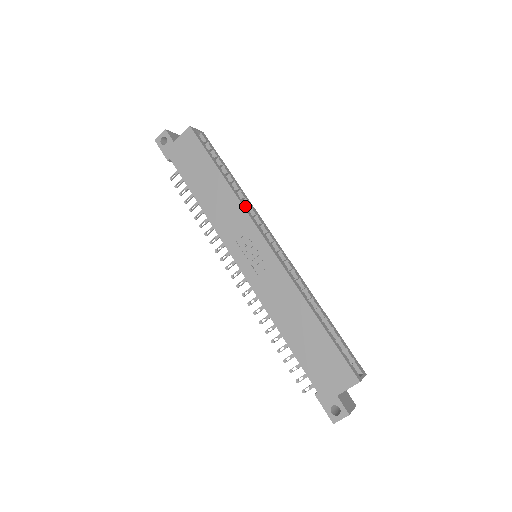
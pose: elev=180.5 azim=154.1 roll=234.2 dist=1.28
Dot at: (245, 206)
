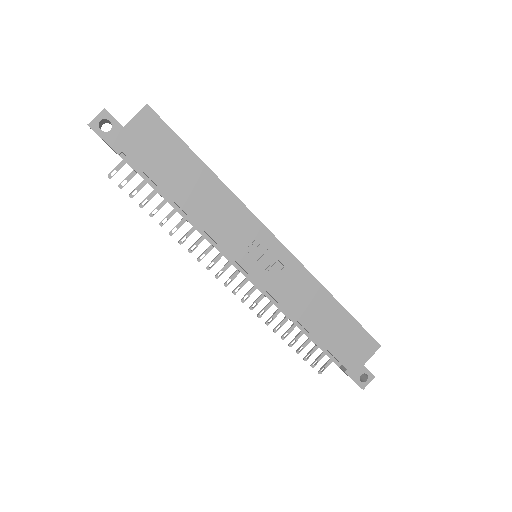
Dot at: (242, 203)
